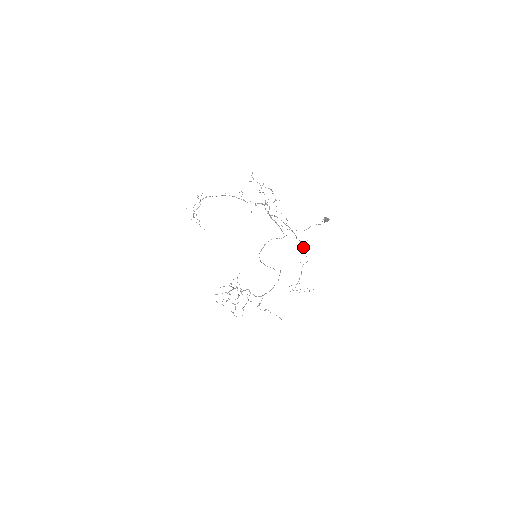
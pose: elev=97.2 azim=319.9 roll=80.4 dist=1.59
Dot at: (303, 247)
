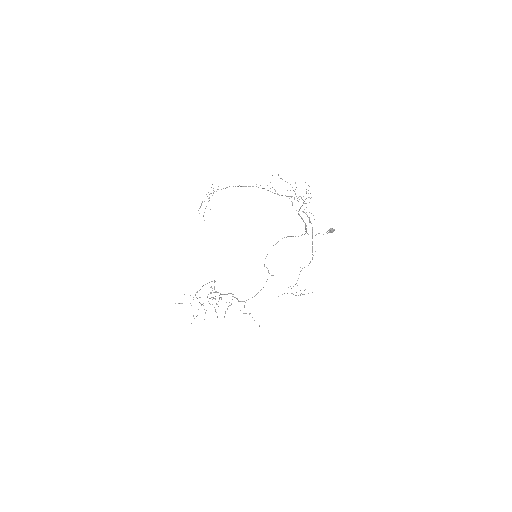
Dot at: occluded
